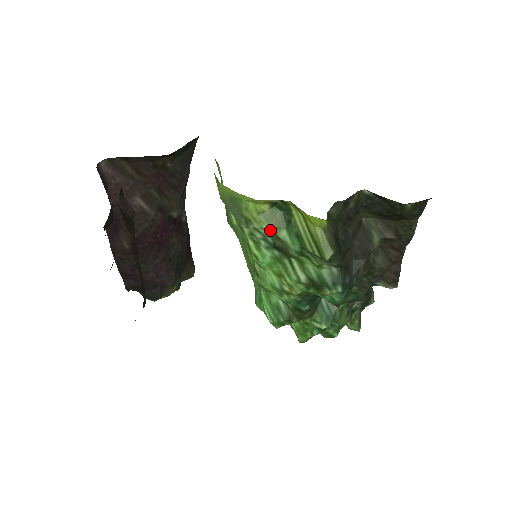
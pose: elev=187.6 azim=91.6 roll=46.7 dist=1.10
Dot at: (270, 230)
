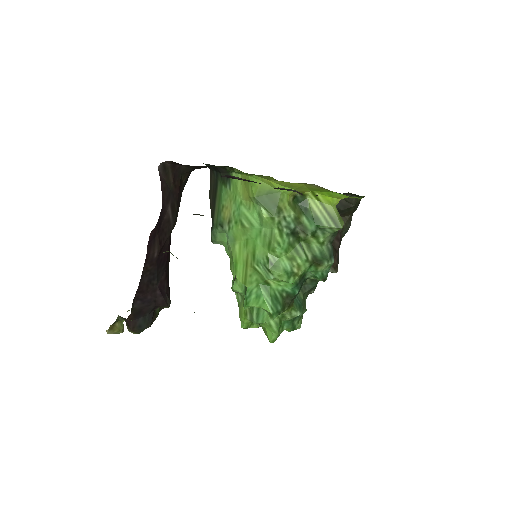
Dot at: (295, 216)
